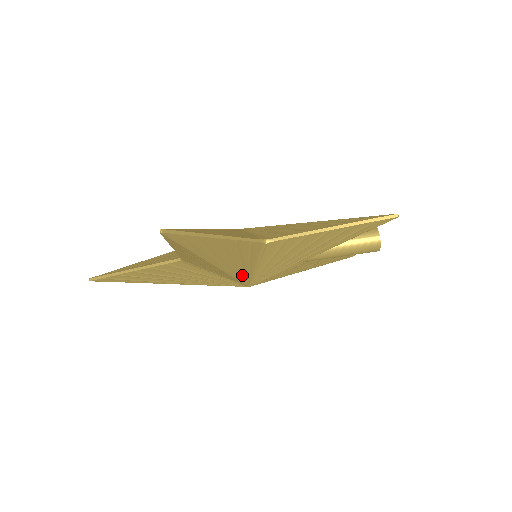
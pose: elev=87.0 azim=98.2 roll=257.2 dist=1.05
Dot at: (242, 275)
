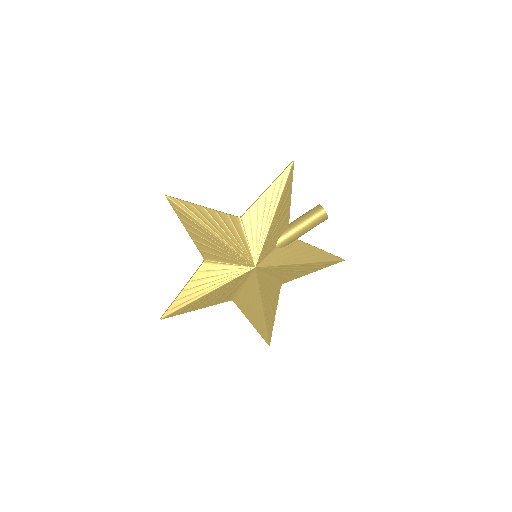
Dot at: (241, 250)
